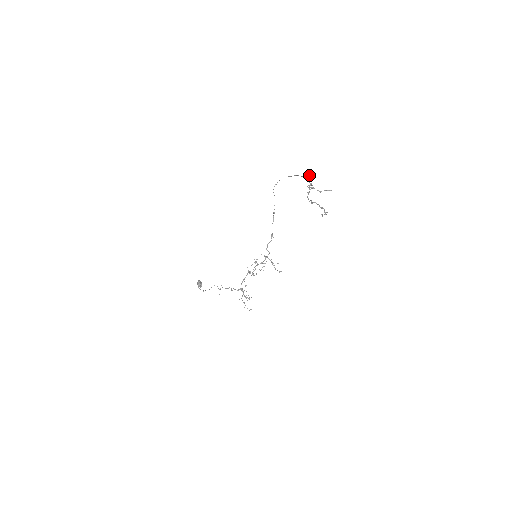
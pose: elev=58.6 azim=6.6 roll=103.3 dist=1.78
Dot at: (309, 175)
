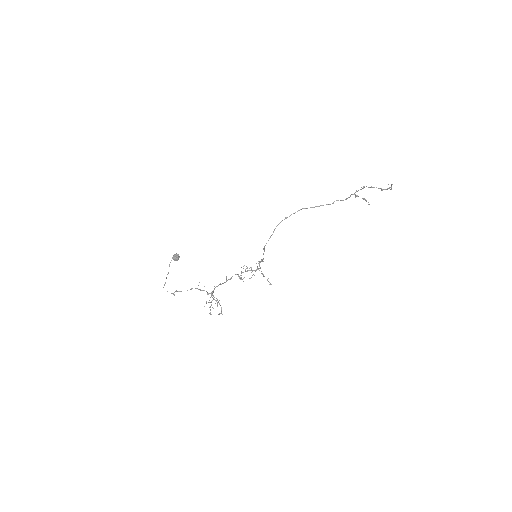
Dot at: (342, 200)
